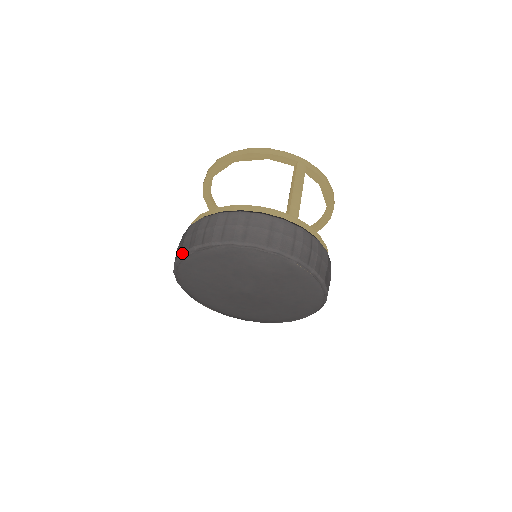
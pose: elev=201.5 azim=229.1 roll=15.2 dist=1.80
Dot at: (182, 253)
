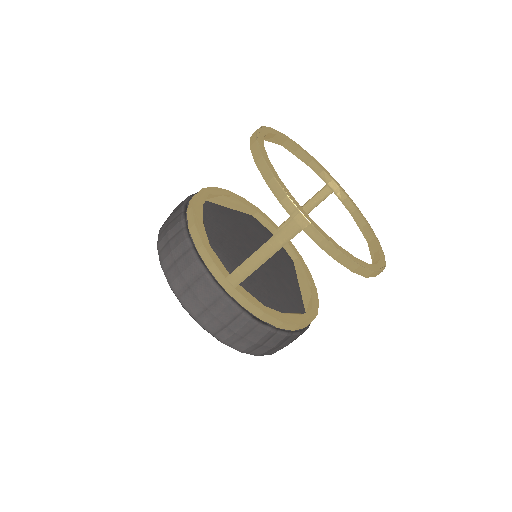
Dot at: occluded
